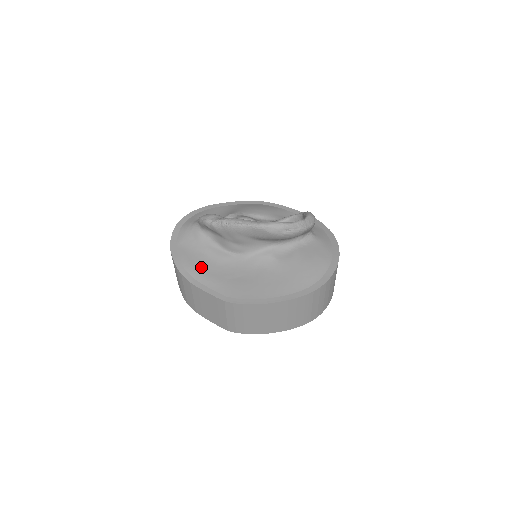
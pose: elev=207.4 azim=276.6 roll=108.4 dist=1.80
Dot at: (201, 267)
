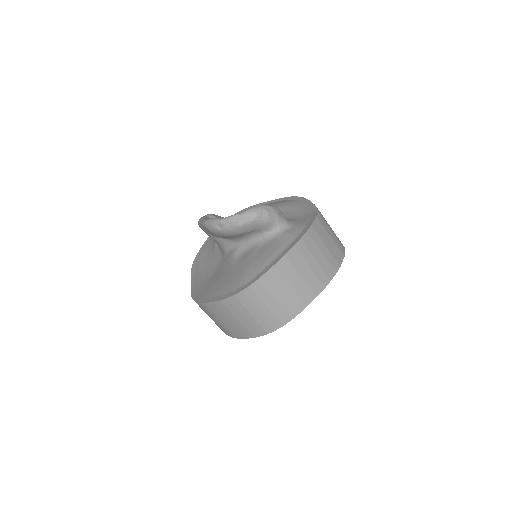
Dot at: (203, 264)
